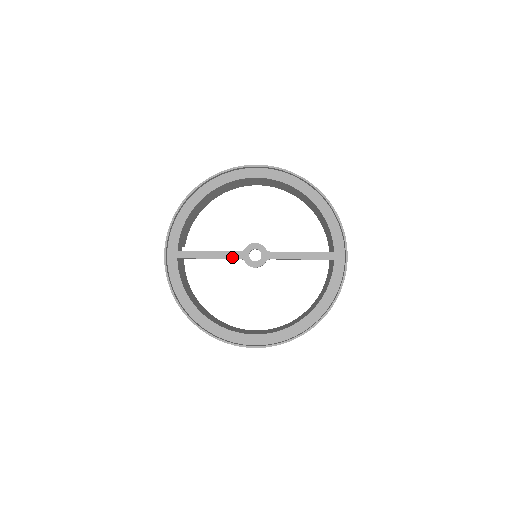
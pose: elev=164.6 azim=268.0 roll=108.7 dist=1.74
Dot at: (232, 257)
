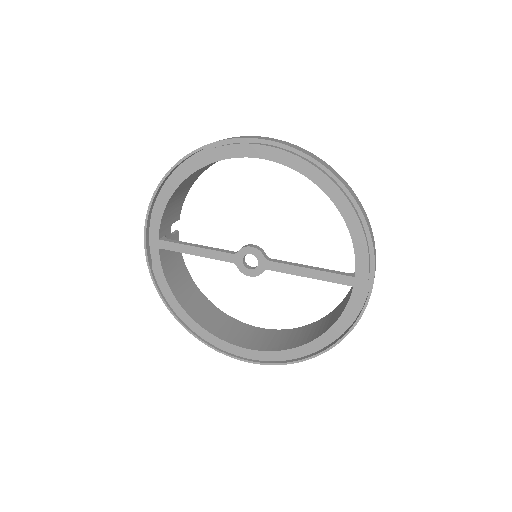
Dot at: (222, 259)
